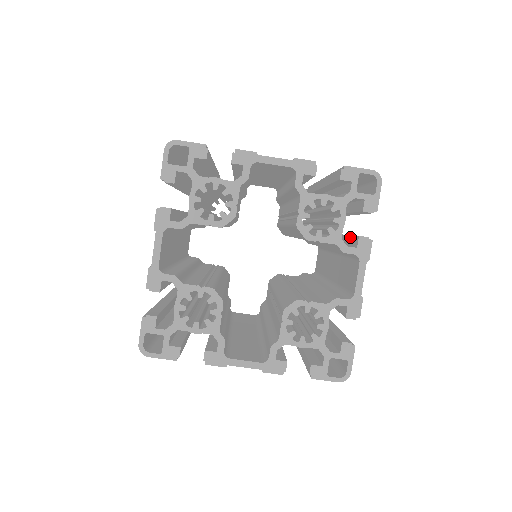
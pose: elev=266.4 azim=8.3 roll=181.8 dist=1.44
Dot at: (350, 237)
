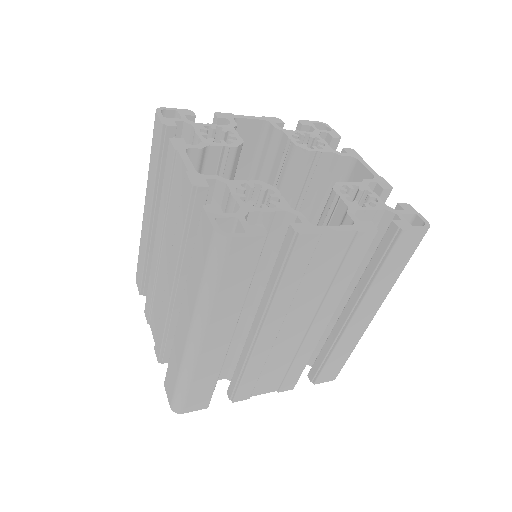
Dot at: occluded
